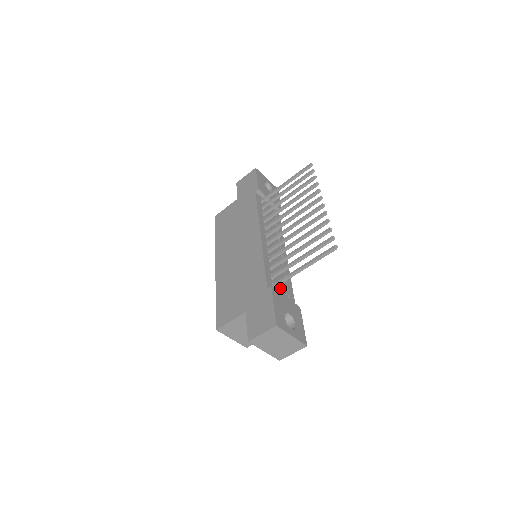
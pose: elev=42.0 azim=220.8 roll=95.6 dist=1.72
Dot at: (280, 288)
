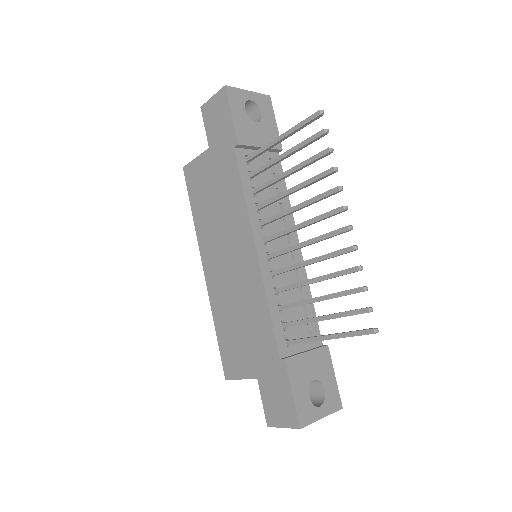
Dot at: (297, 333)
